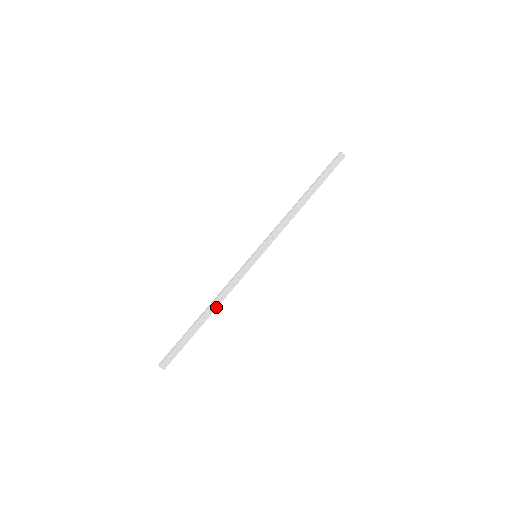
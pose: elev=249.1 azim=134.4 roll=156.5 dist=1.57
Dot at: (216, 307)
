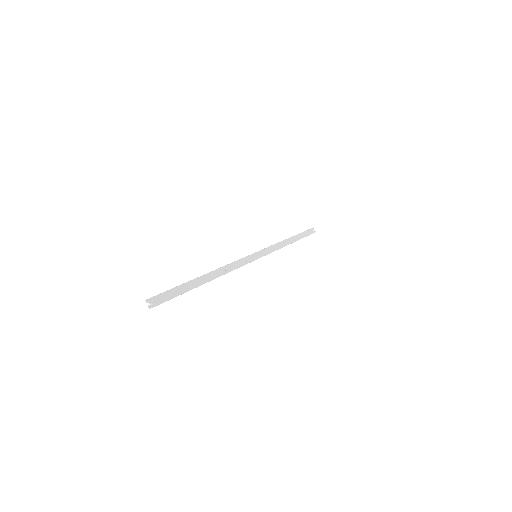
Dot at: (221, 274)
